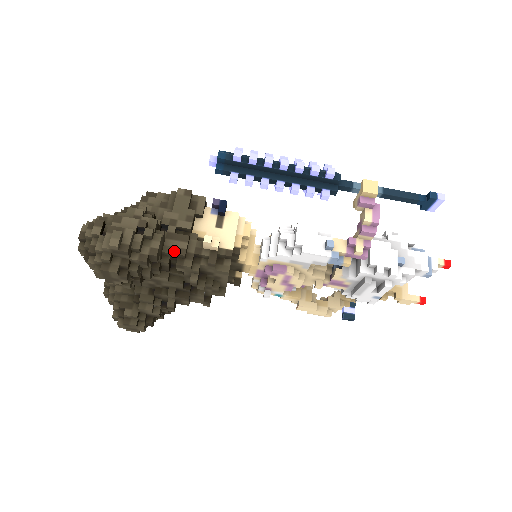
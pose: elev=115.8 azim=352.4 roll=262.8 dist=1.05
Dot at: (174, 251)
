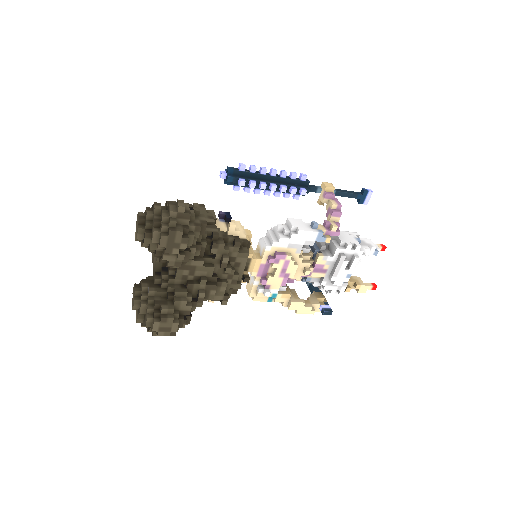
Dot at: (207, 236)
